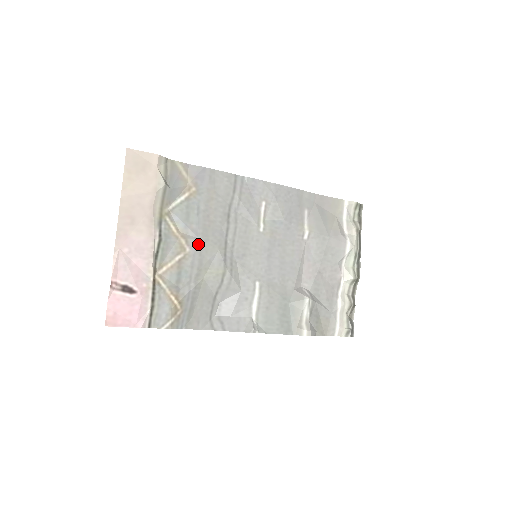
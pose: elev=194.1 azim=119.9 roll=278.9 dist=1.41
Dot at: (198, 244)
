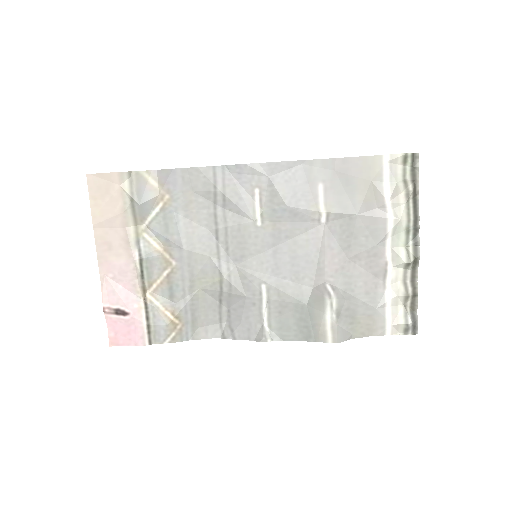
Dot at: (184, 255)
